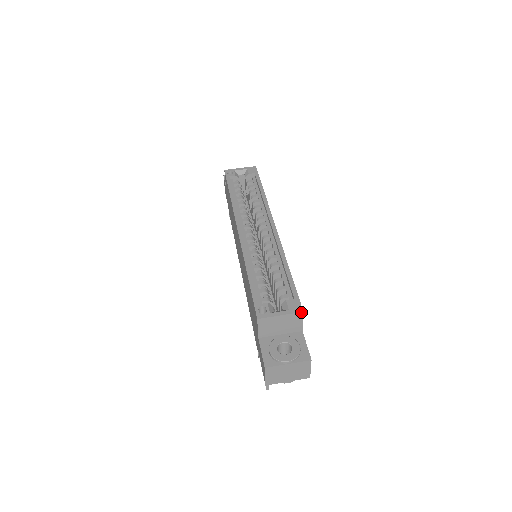
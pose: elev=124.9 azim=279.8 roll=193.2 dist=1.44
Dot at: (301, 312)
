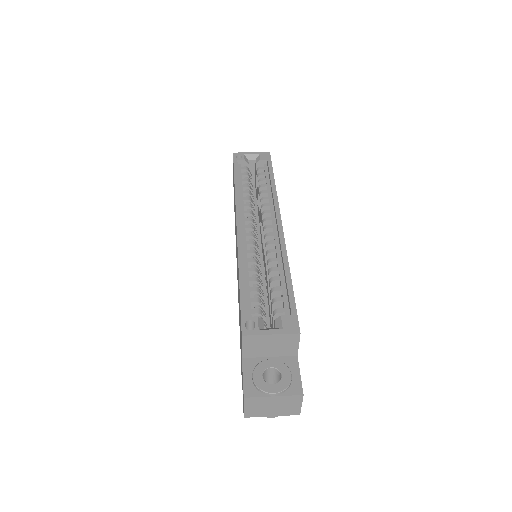
Dot at: (297, 333)
